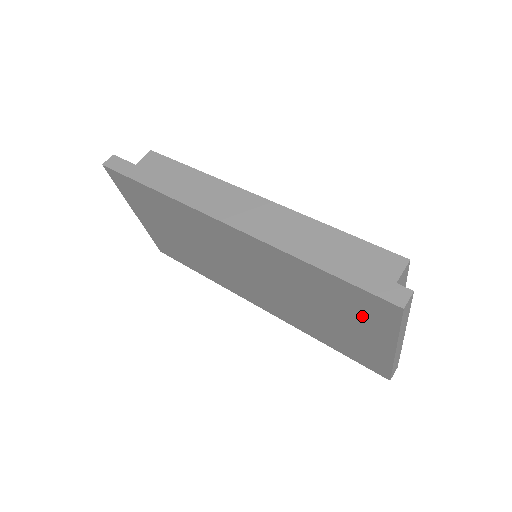
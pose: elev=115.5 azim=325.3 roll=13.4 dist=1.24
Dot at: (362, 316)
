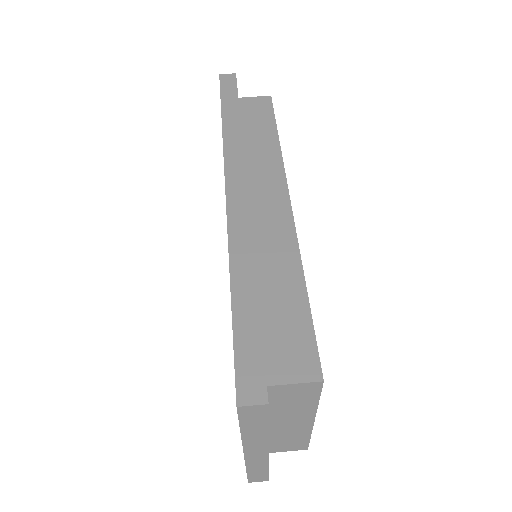
Dot at: occluded
